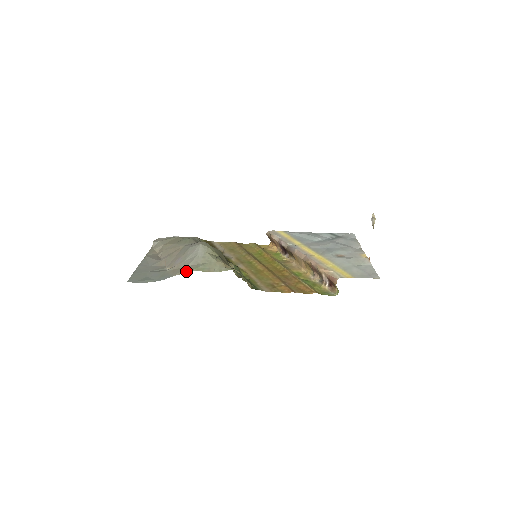
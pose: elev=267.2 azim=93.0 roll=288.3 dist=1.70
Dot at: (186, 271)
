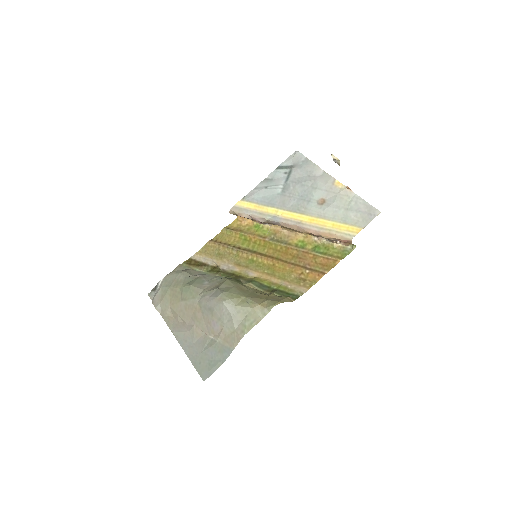
Dot at: (241, 338)
